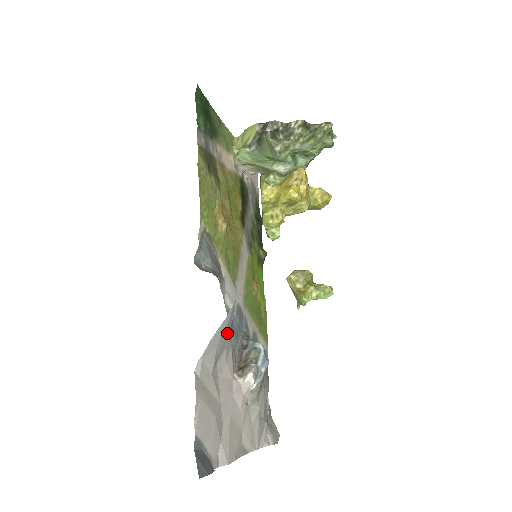
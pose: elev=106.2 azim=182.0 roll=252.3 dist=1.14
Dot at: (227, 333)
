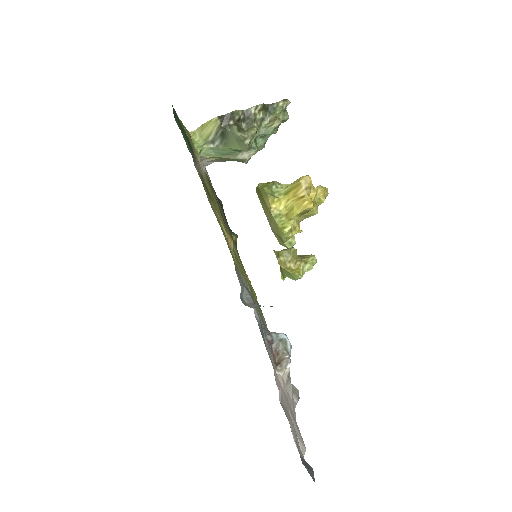
Dot at: occluded
